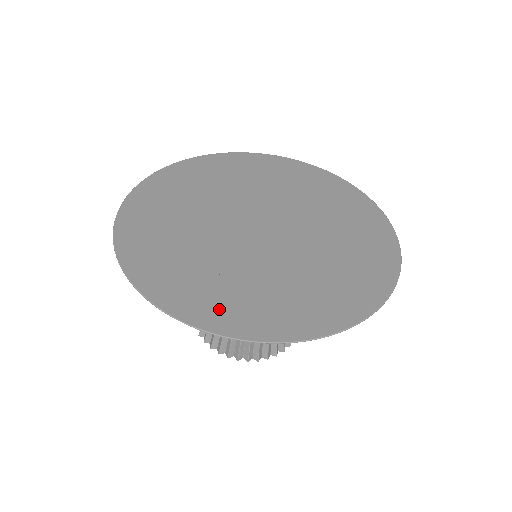
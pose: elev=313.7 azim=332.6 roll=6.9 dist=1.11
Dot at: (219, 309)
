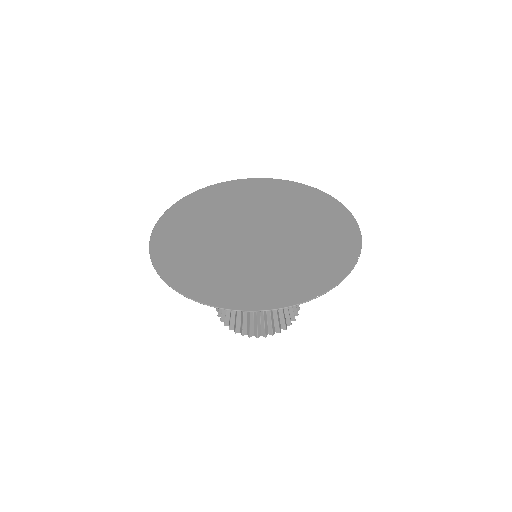
Dot at: (305, 284)
